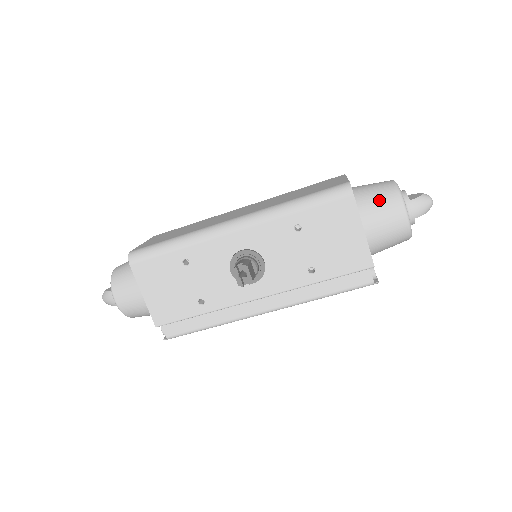
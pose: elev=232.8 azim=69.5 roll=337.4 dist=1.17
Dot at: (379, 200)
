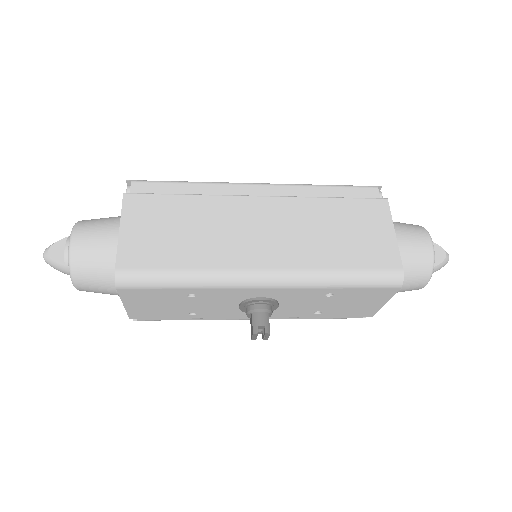
Dot at: (413, 273)
